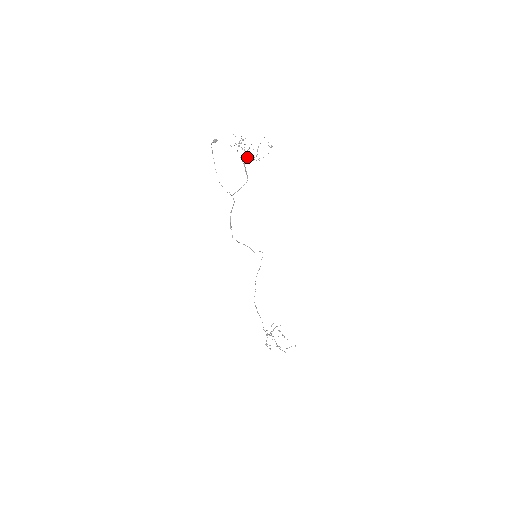
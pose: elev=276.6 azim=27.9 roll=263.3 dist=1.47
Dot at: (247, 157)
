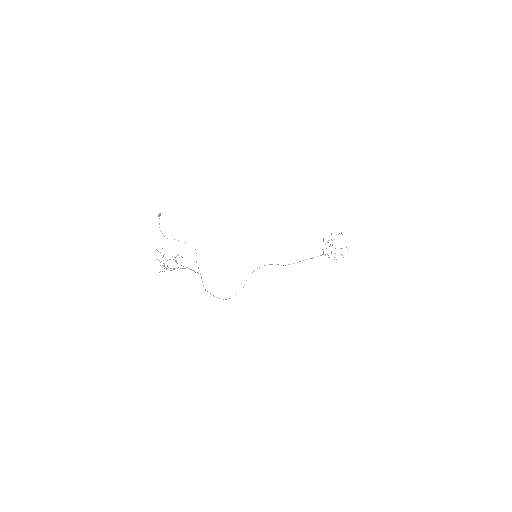
Dot at: occluded
